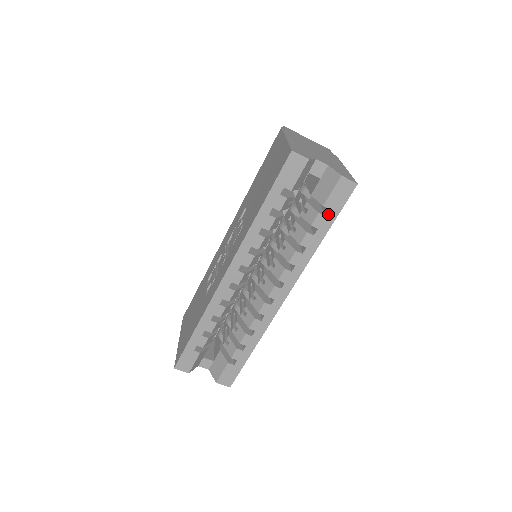
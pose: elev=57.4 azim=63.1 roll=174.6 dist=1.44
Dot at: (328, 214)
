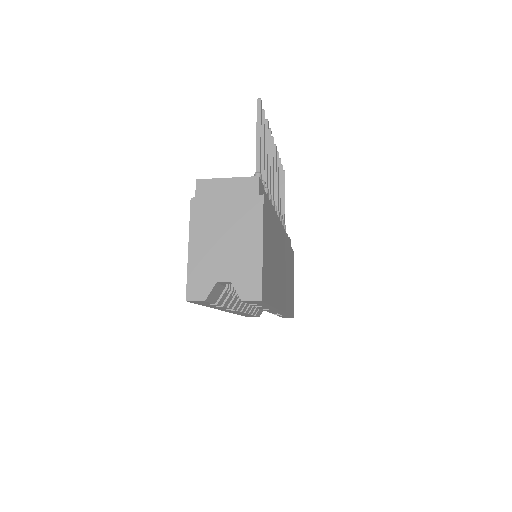
Dot at: occluded
